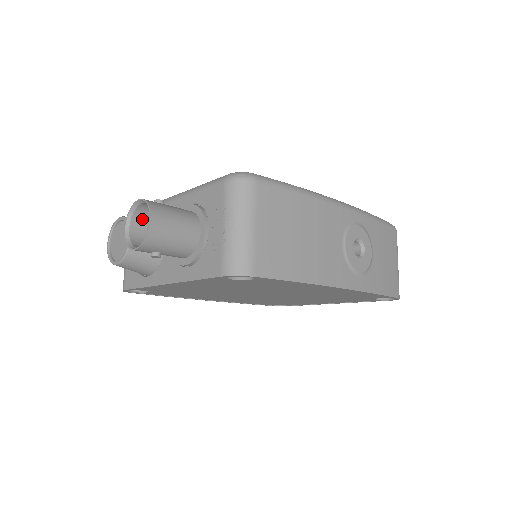
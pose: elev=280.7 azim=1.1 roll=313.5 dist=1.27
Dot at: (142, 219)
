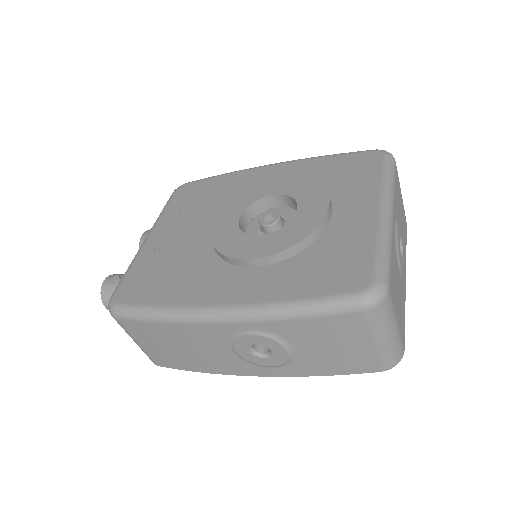
Dot at: occluded
